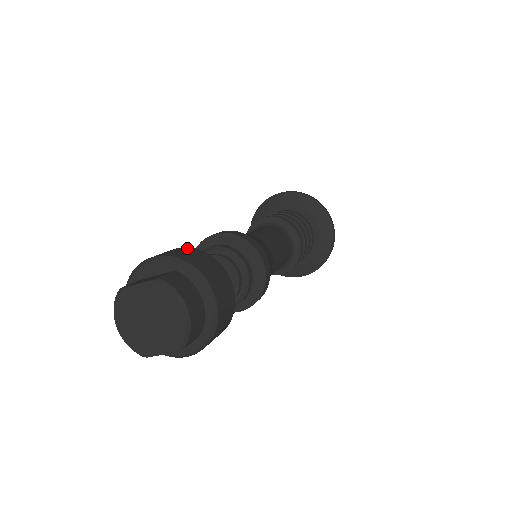
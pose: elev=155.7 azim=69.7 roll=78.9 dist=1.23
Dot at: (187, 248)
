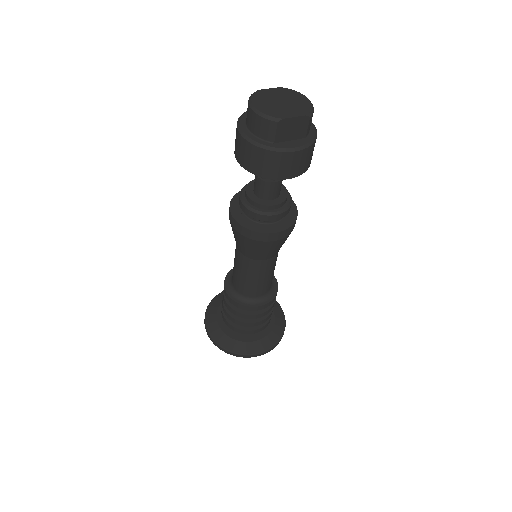
Dot at: occluded
